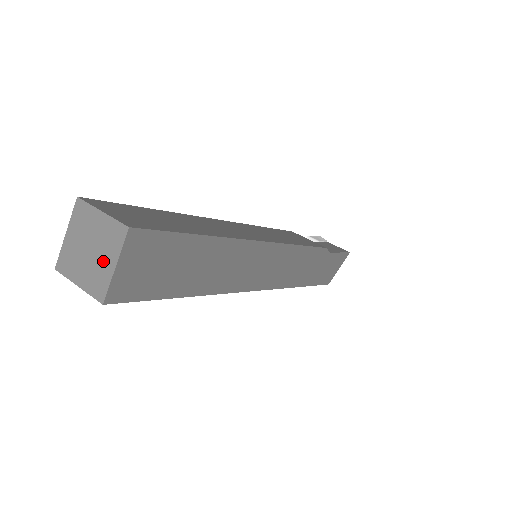
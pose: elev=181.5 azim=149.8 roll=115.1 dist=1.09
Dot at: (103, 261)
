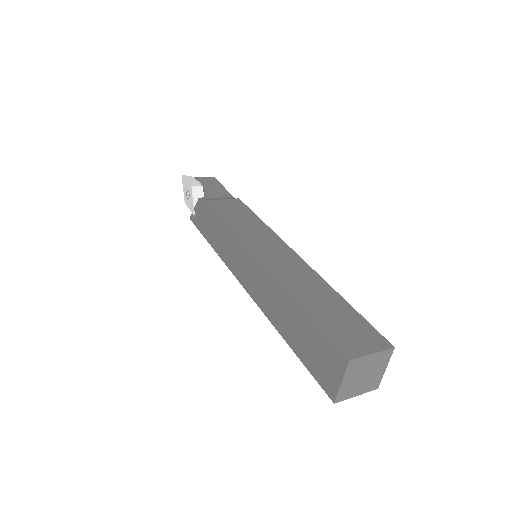
Dot at: (376, 373)
